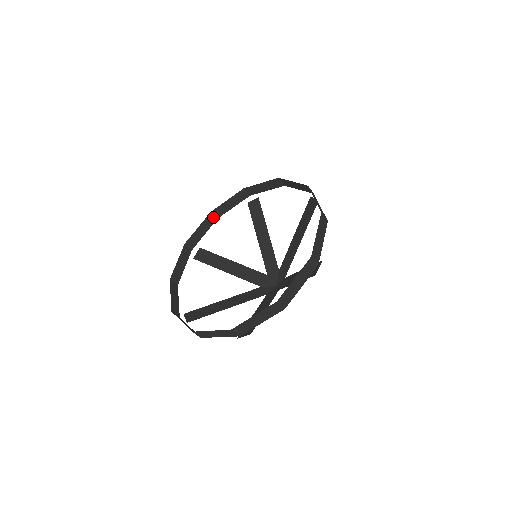
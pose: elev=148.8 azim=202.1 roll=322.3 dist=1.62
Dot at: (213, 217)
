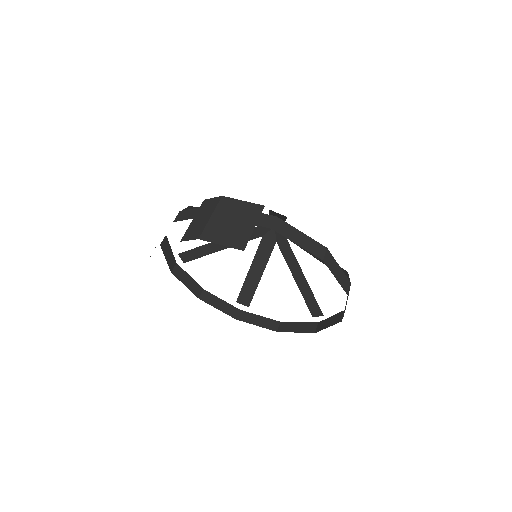
Dot at: (163, 241)
